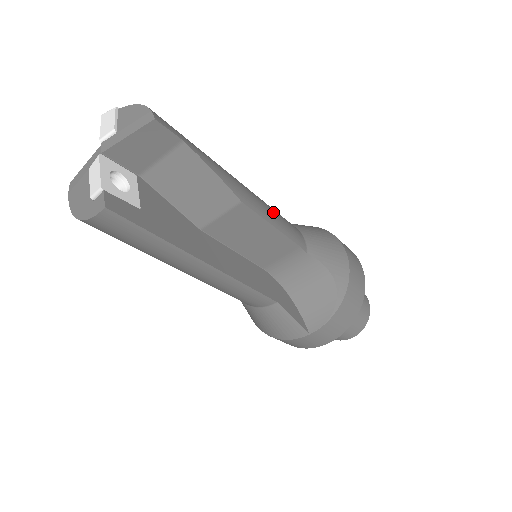
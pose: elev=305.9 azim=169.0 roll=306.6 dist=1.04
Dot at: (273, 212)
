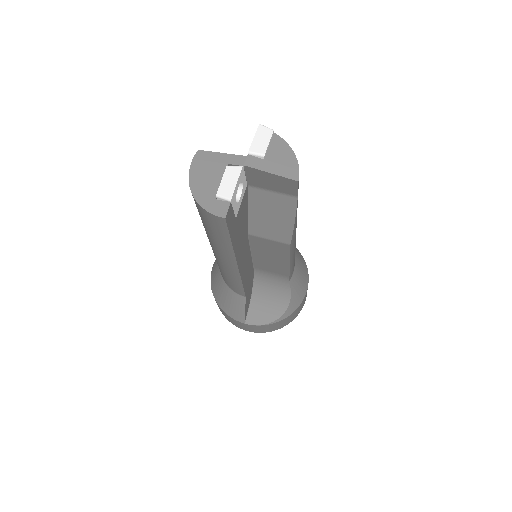
Dot at: occluded
